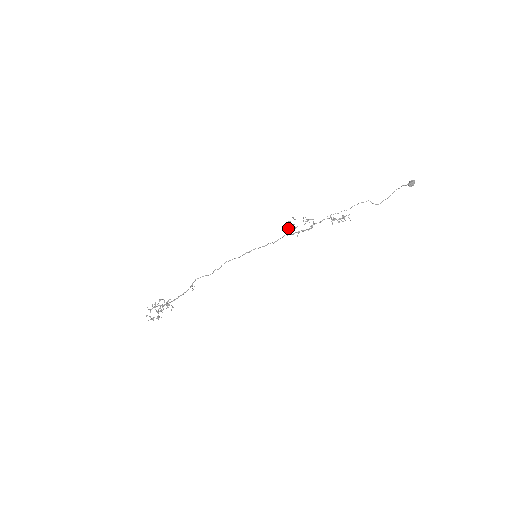
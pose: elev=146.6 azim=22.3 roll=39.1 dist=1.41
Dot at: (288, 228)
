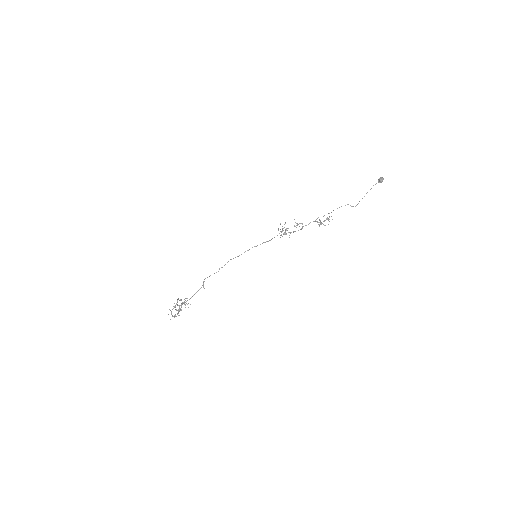
Dot at: (281, 231)
